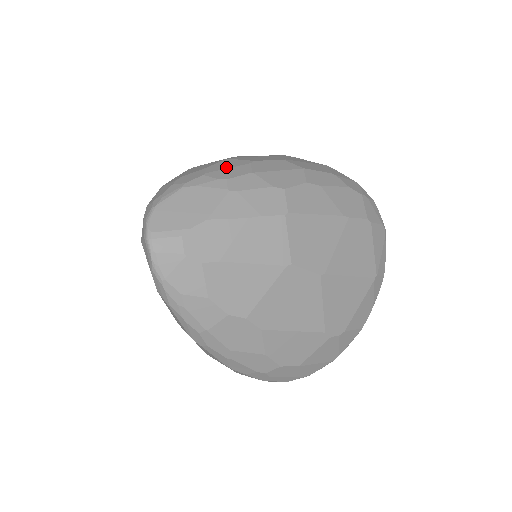
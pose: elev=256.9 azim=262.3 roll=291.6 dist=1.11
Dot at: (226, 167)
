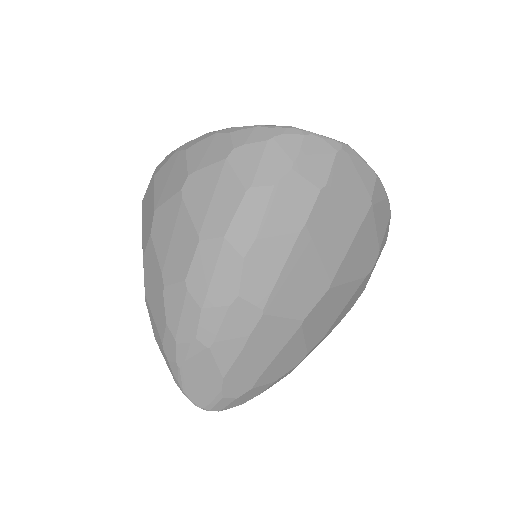
Dot at: (178, 315)
